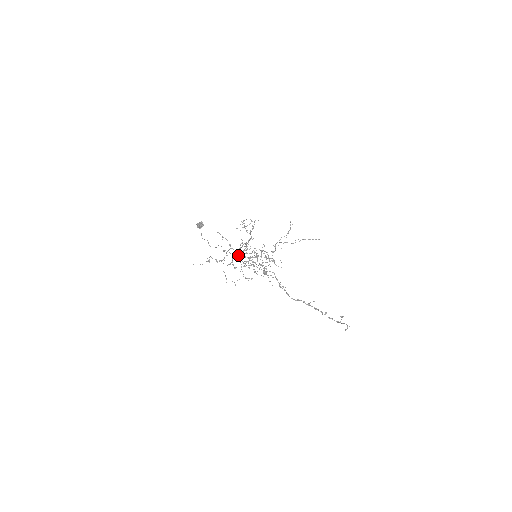
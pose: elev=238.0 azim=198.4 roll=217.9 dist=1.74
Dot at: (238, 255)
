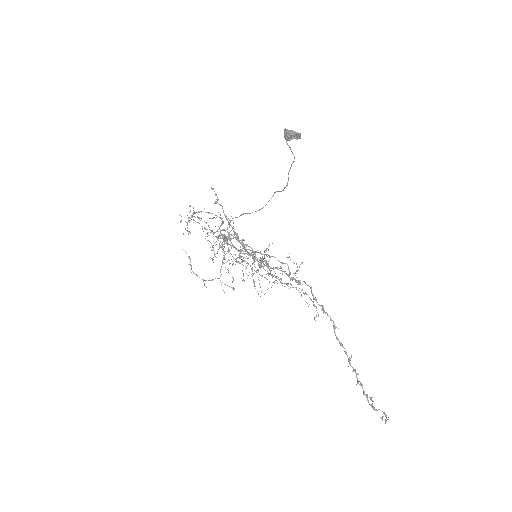
Dot at: occluded
